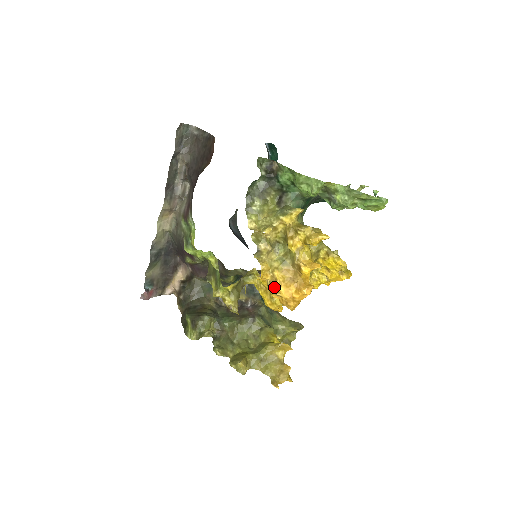
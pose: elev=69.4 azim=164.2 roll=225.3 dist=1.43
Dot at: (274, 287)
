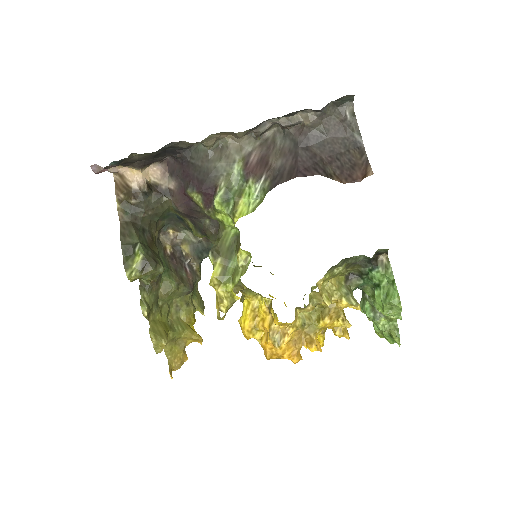
Dot at: (280, 339)
